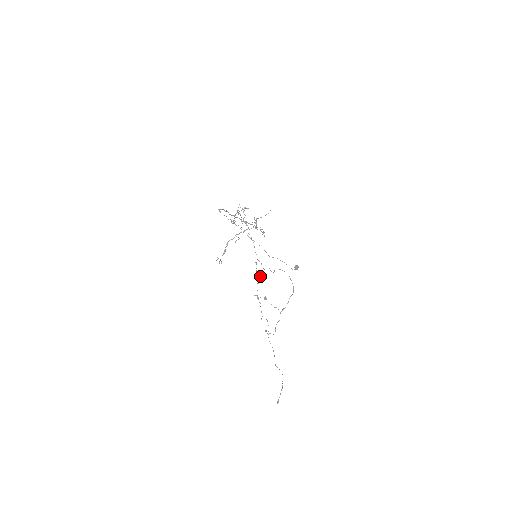
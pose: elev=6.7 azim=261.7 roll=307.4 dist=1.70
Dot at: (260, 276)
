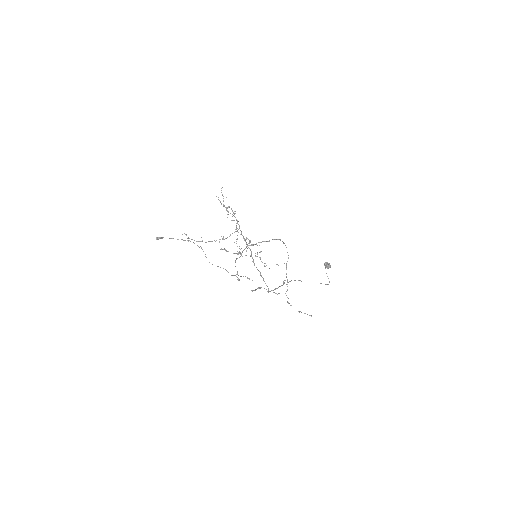
Dot at: (285, 293)
